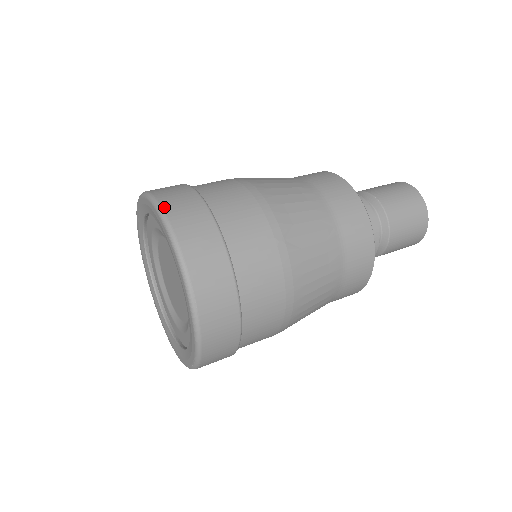
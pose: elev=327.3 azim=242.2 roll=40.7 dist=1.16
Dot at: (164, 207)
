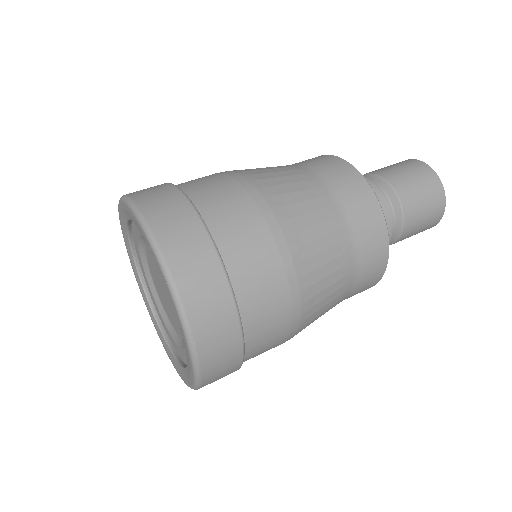
Dot at: (155, 233)
